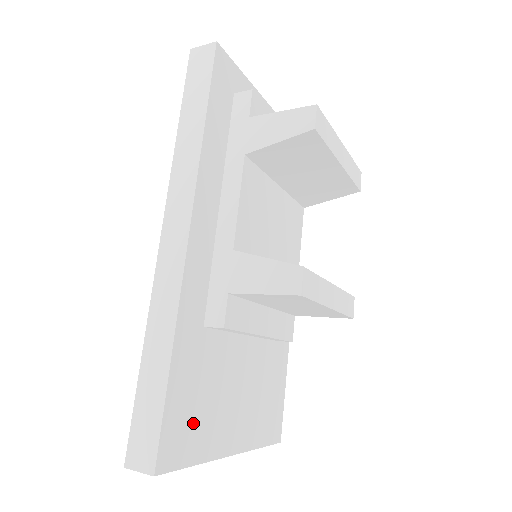
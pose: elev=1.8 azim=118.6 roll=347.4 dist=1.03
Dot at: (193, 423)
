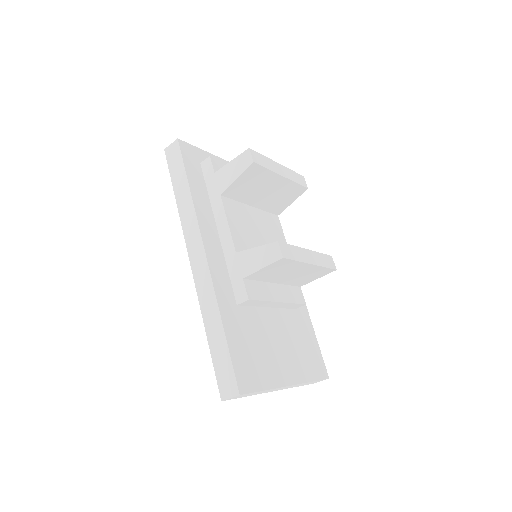
Dot at: (253, 364)
